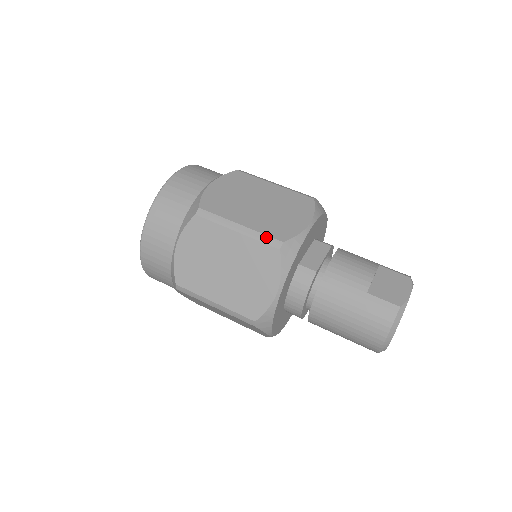
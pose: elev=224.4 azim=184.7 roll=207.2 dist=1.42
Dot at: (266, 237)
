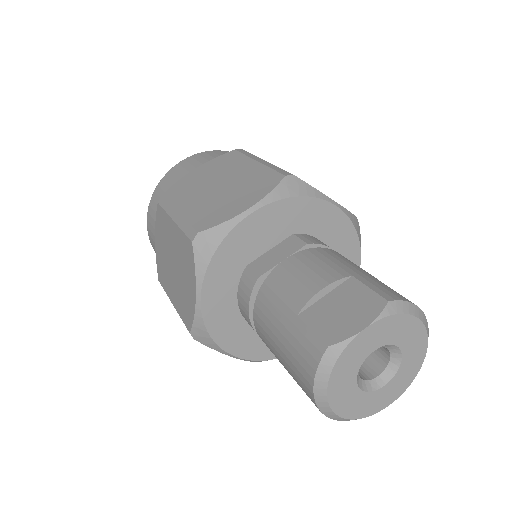
Dot at: (188, 226)
